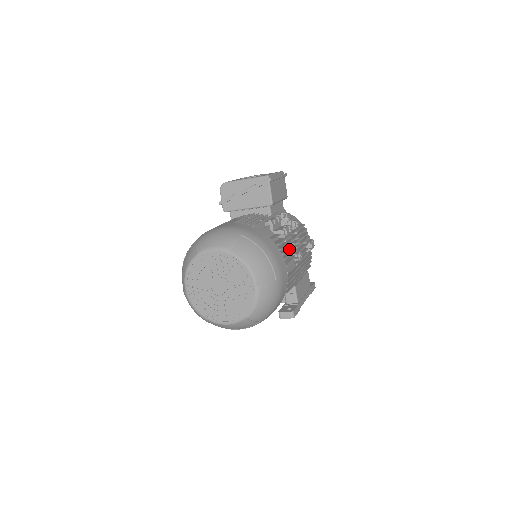
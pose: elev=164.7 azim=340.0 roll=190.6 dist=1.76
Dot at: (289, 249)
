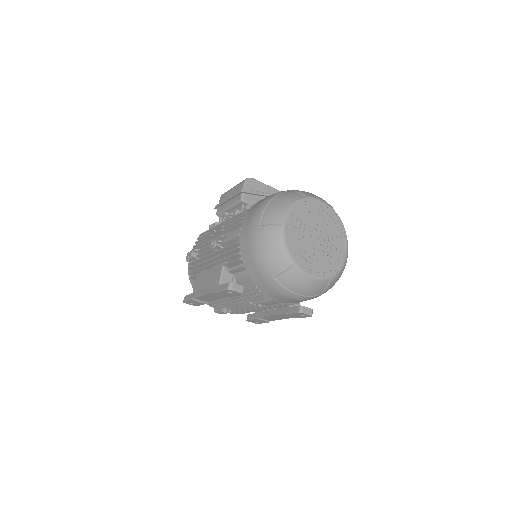
Dot at: occluded
